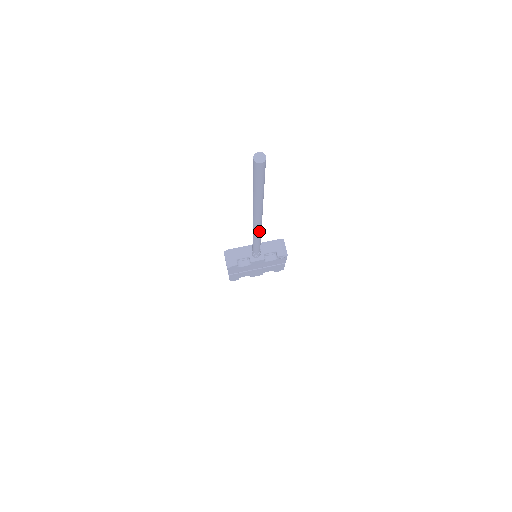
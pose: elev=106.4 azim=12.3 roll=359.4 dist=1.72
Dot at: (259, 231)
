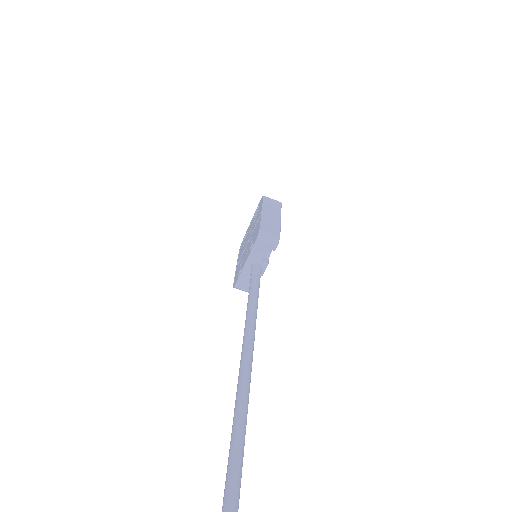
Dot at: (254, 336)
